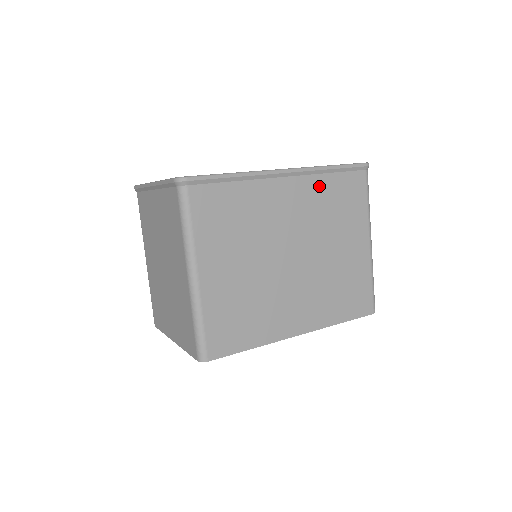
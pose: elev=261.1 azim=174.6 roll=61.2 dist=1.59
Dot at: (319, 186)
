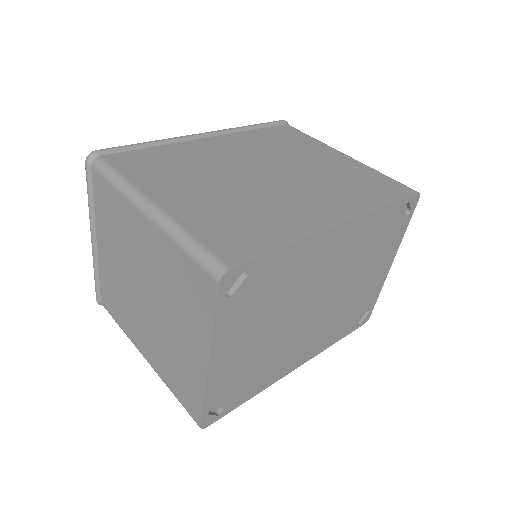
Dot at: (248, 137)
